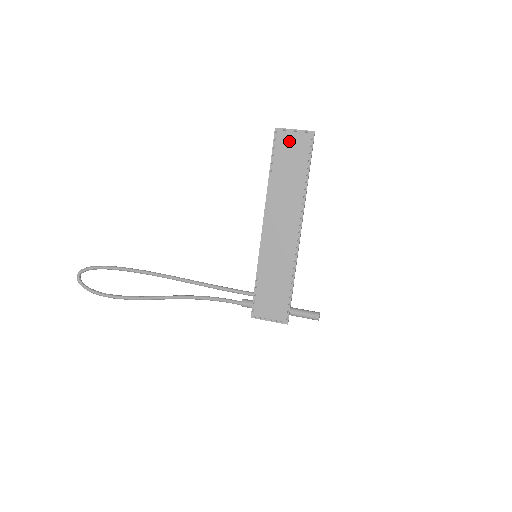
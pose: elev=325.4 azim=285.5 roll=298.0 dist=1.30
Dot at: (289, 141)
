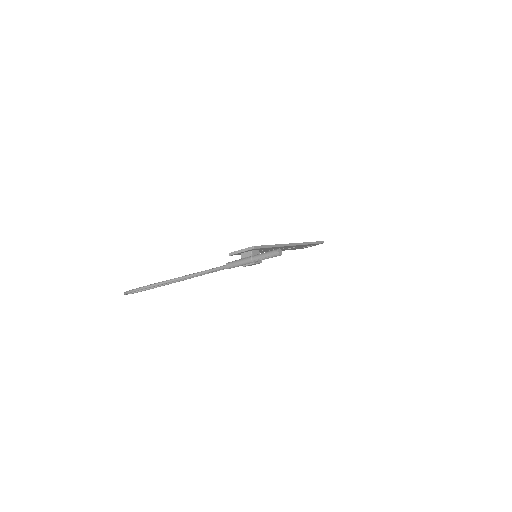
Dot at: occluded
